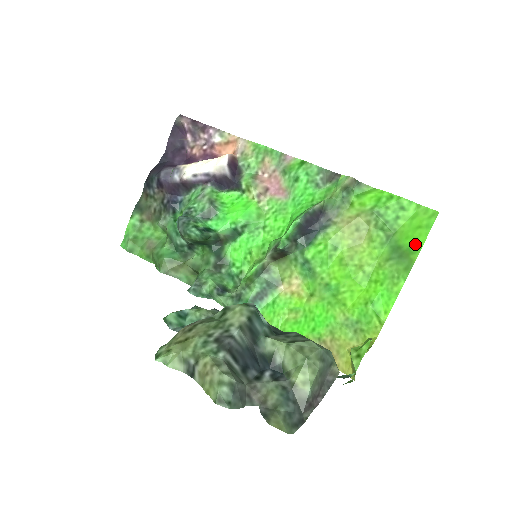
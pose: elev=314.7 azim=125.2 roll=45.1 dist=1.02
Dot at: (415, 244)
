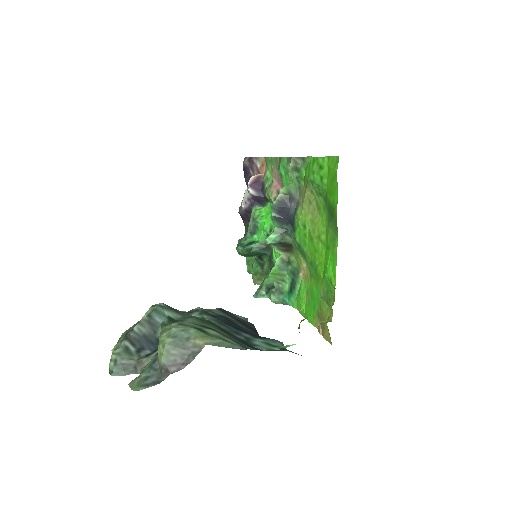
Dot at: (335, 199)
